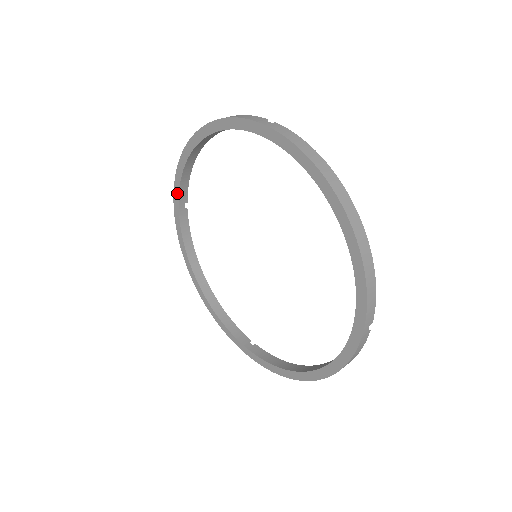
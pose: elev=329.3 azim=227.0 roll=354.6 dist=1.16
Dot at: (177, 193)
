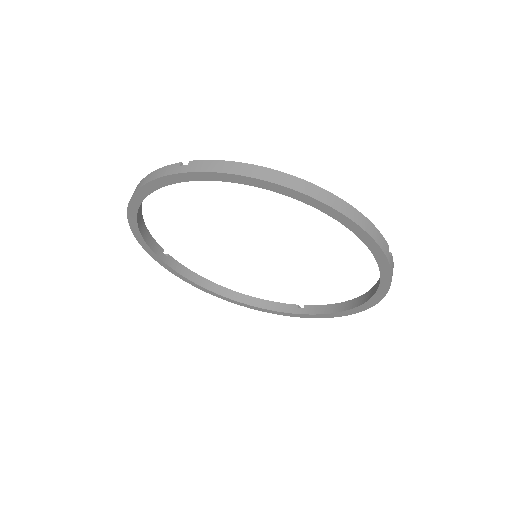
Dot at: (151, 252)
